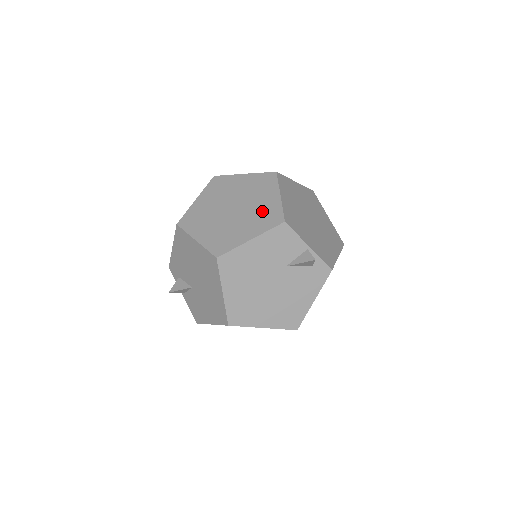
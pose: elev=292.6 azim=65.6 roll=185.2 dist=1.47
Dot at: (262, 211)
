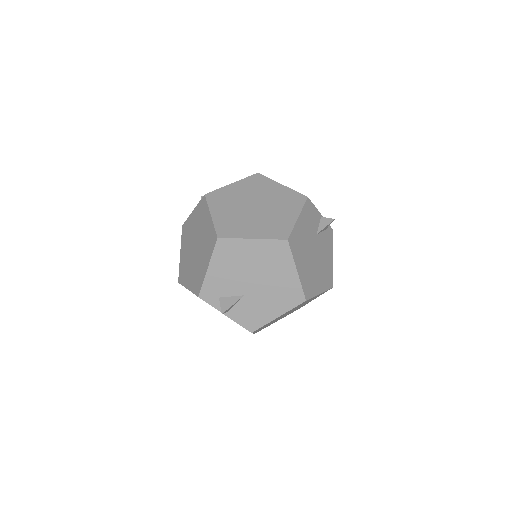
Dot at: (282, 198)
